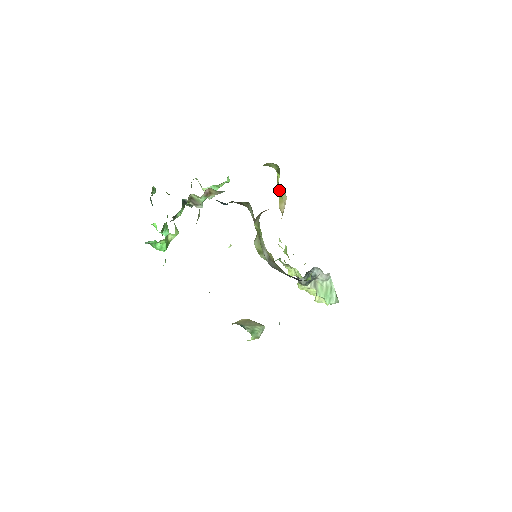
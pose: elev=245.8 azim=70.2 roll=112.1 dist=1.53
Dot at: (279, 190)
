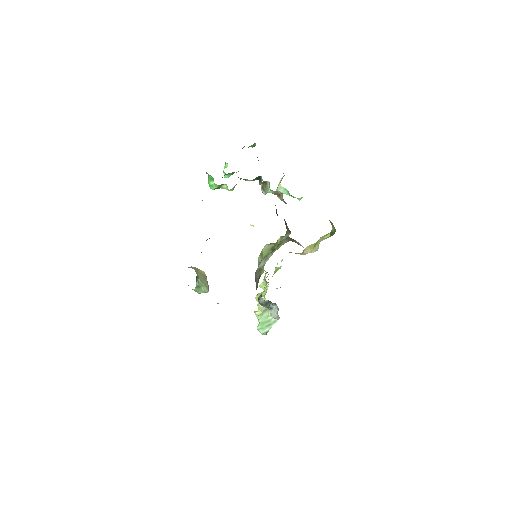
Dot at: (318, 241)
